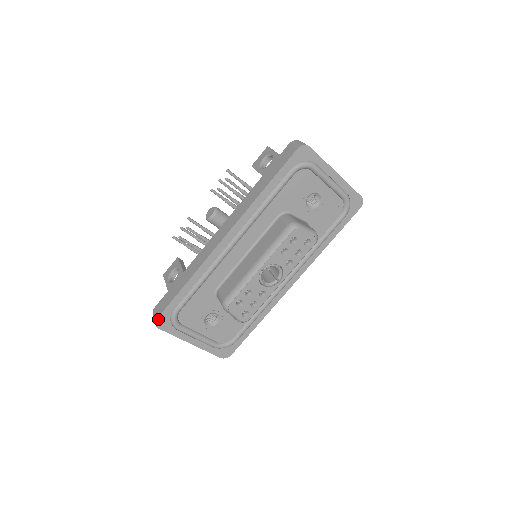
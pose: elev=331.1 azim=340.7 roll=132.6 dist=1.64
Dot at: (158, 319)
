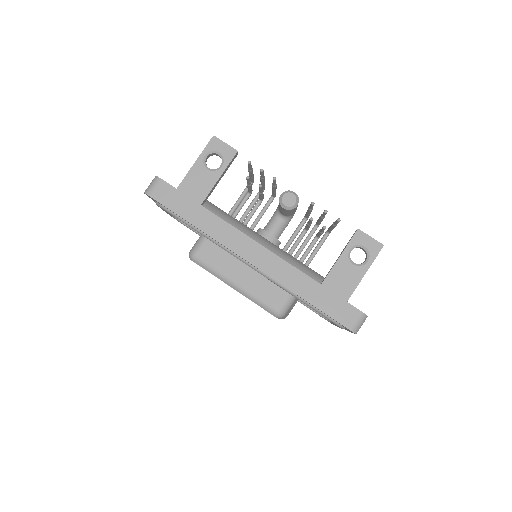
Dot at: (150, 196)
